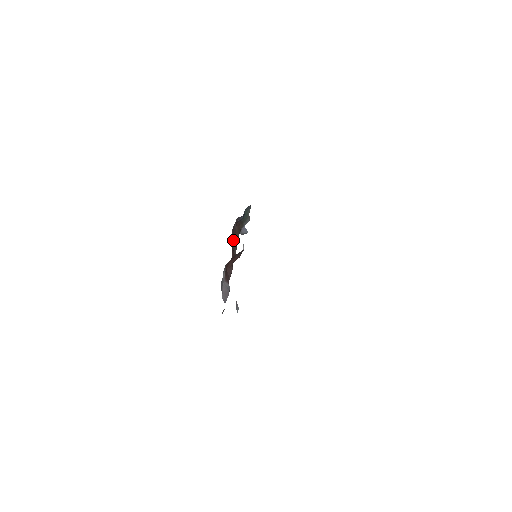
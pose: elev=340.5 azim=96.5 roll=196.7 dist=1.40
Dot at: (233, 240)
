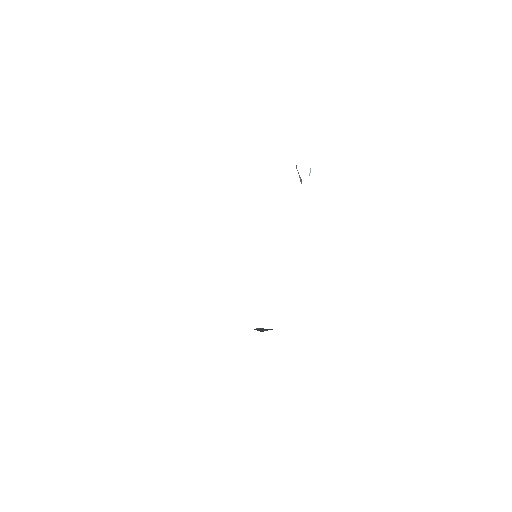
Dot at: occluded
